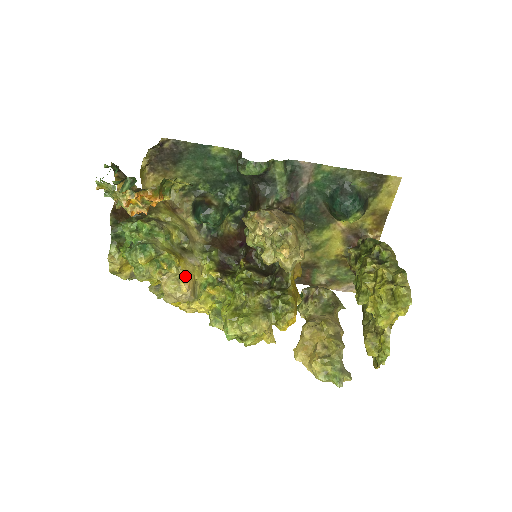
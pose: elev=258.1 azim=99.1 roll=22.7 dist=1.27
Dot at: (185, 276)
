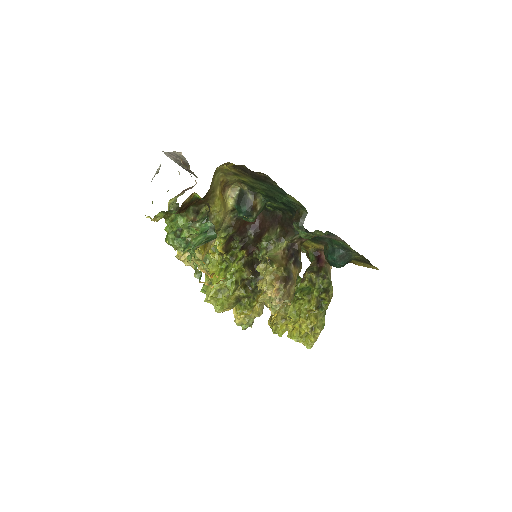
Dot at: occluded
